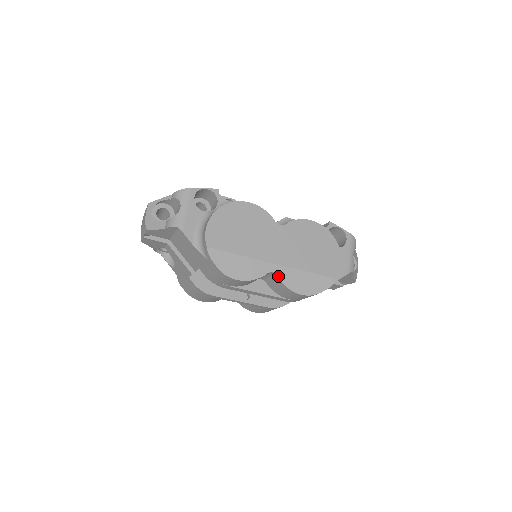
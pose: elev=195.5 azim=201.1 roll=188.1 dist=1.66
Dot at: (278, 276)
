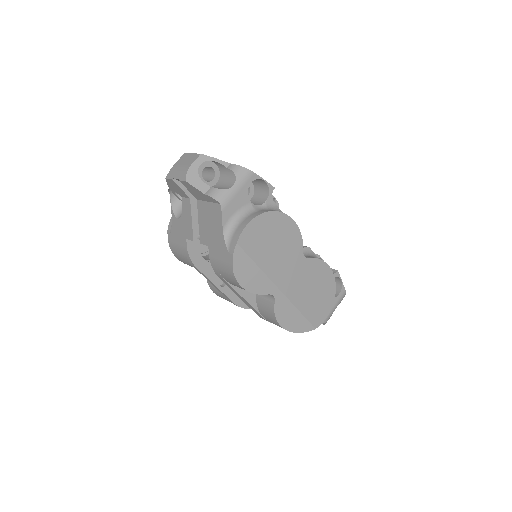
Dot at: (275, 301)
